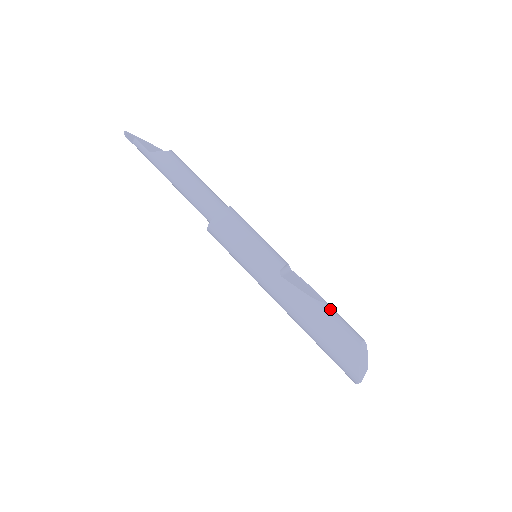
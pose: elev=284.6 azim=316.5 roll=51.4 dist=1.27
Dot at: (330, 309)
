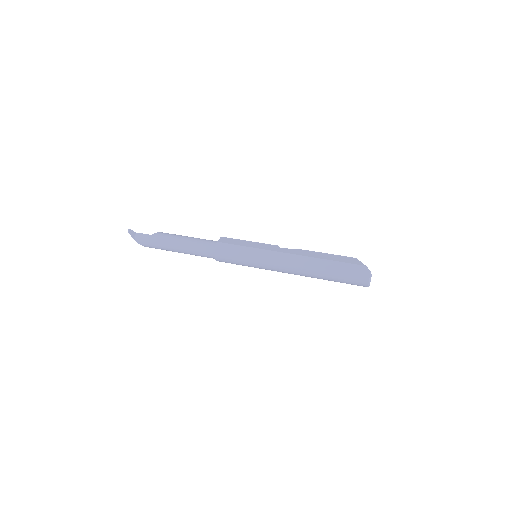
Dot at: occluded
